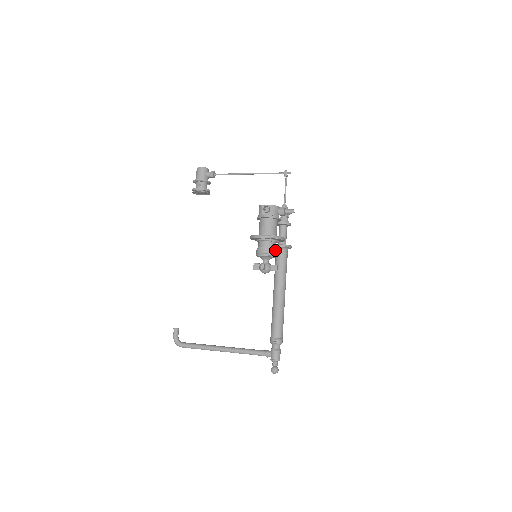
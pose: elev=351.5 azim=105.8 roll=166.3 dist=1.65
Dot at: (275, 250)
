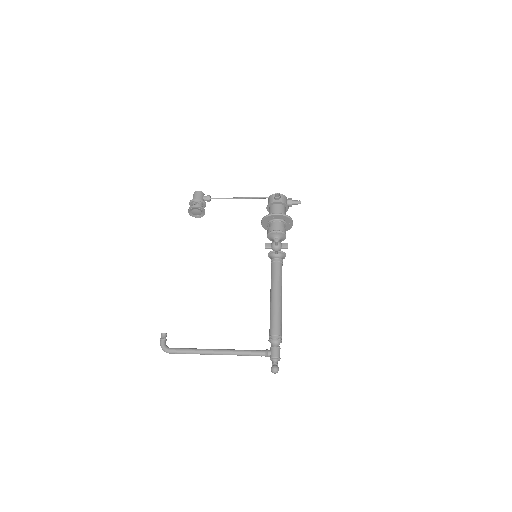
Dot at: (285, 231)
